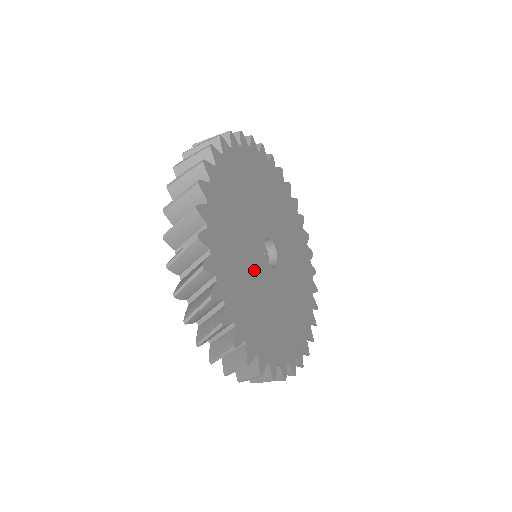
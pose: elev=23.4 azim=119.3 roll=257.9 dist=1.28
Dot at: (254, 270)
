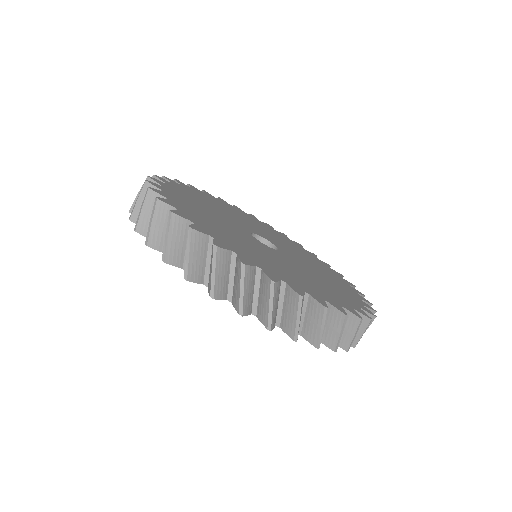
Dot at: (246, 240)
